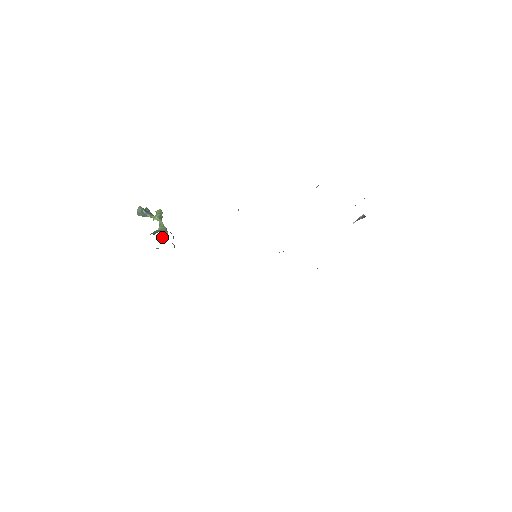
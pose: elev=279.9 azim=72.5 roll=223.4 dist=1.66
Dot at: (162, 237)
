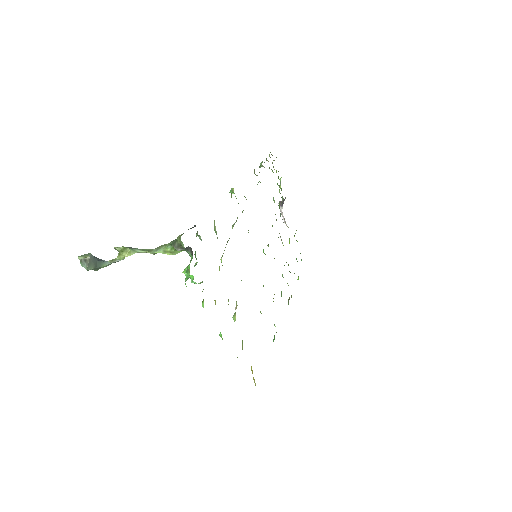
Dot at: occluded
